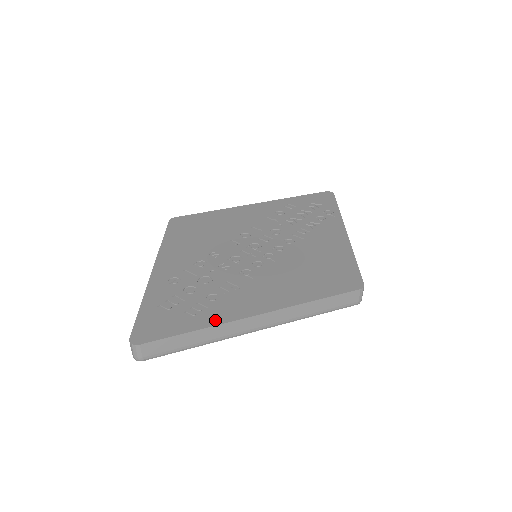
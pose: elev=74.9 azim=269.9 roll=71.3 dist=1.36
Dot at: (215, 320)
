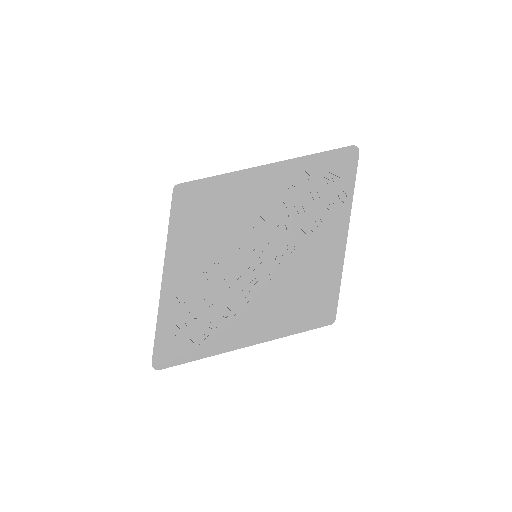
Dot at: (214, 350)
